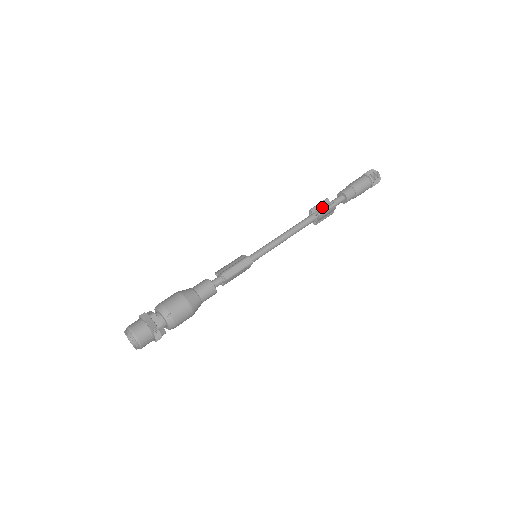
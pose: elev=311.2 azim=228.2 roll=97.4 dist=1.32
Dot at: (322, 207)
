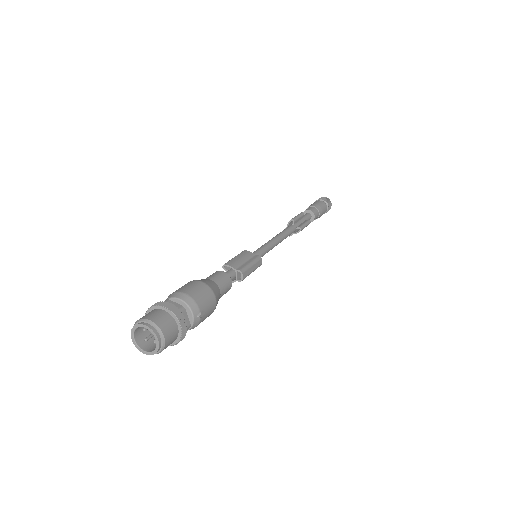
Dot at: (299, 220)
